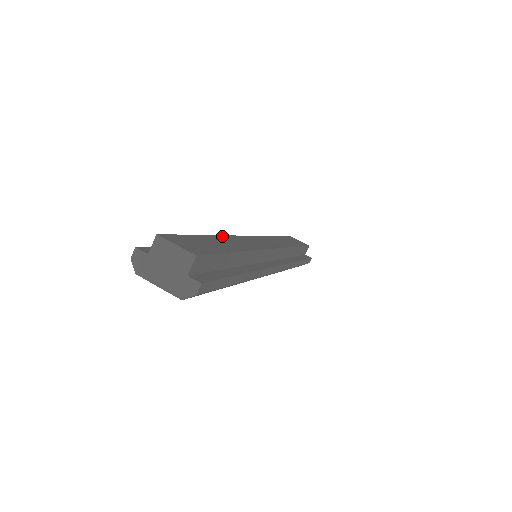
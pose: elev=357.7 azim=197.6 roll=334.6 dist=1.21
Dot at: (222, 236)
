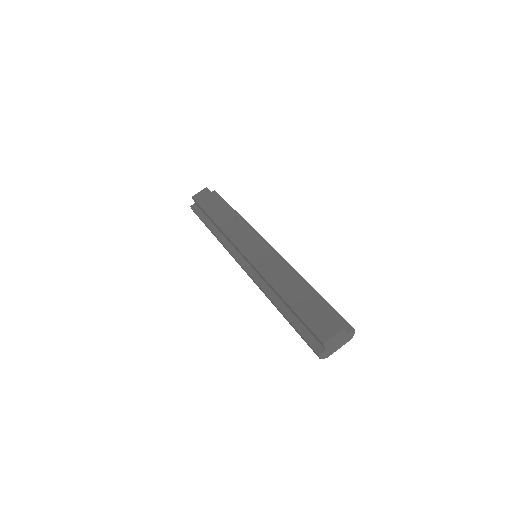
Dot at: (275, 287)
